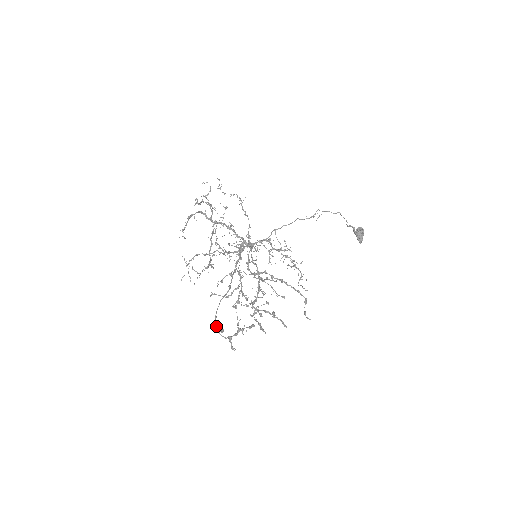
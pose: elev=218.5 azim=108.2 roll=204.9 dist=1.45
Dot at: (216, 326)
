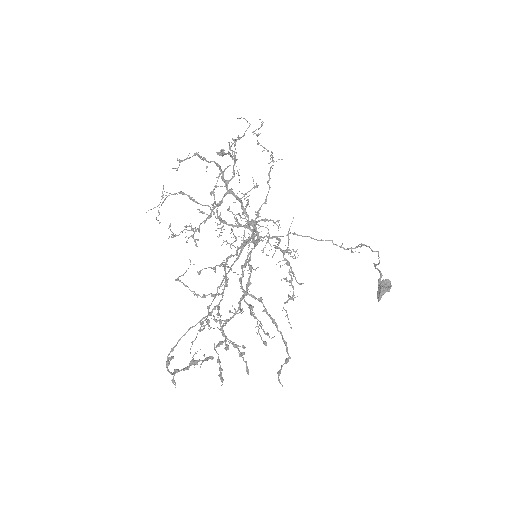
Dot at: (167, 359)
